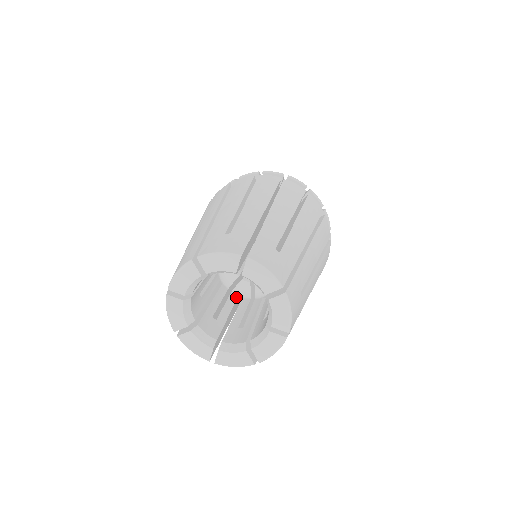
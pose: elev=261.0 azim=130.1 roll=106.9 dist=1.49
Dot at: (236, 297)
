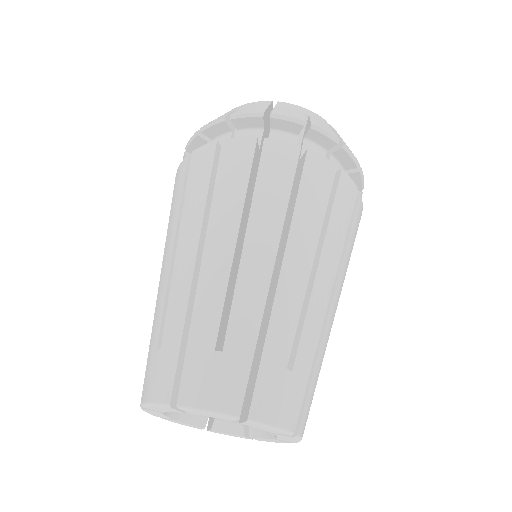
Dot at: occluded
